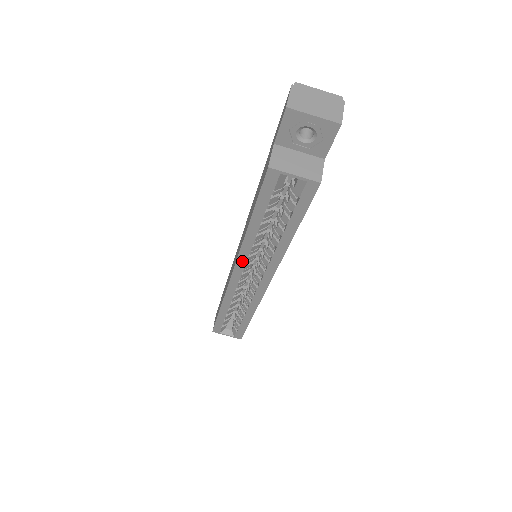
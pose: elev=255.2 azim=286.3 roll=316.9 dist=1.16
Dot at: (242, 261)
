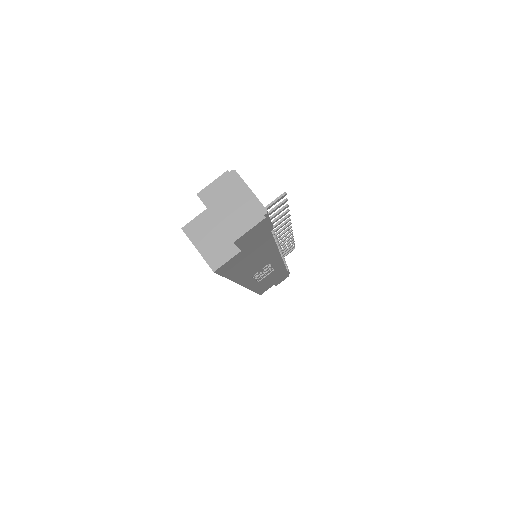
Dot at: occluded
